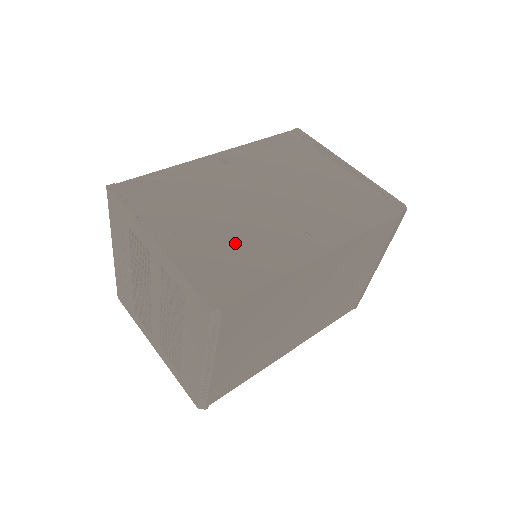
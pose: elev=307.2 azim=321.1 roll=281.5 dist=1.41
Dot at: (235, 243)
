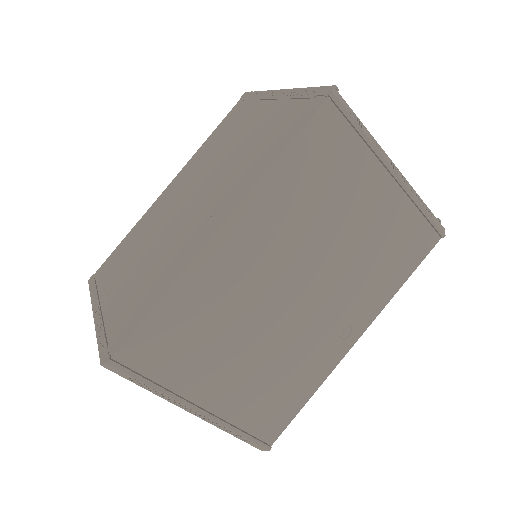
Dot at: (145, 276)
